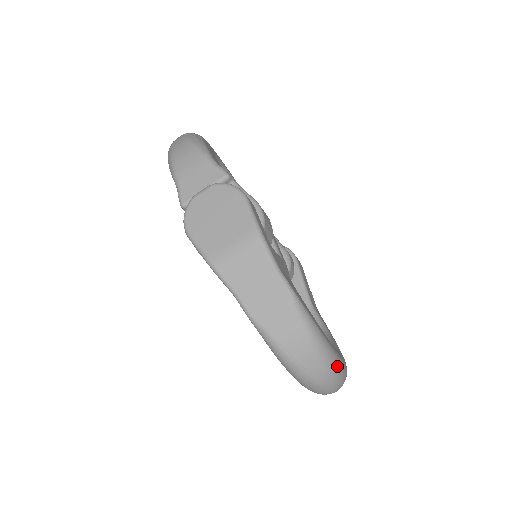
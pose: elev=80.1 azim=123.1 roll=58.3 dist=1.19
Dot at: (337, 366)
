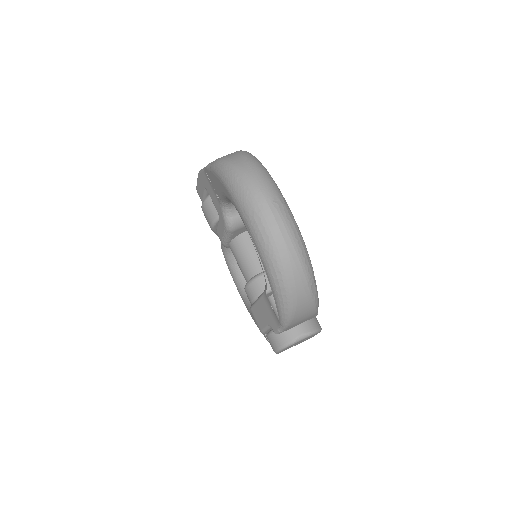
Dot at: (264, 169)
